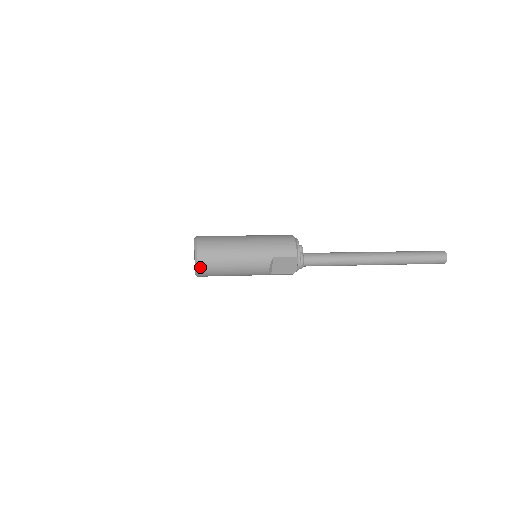
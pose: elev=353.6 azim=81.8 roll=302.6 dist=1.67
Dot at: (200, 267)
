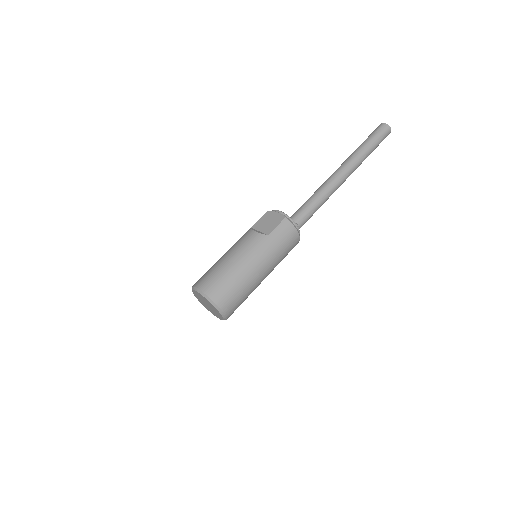
Dot at: occluded
